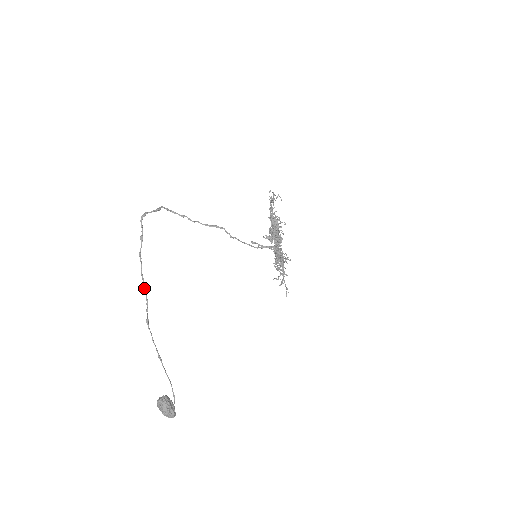
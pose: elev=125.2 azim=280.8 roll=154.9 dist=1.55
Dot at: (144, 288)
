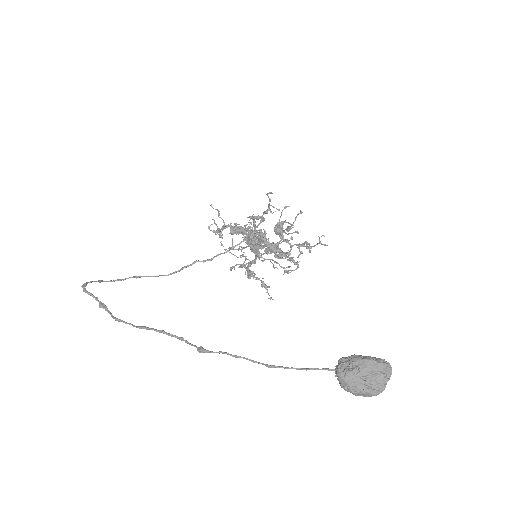
Dot at: occluded
